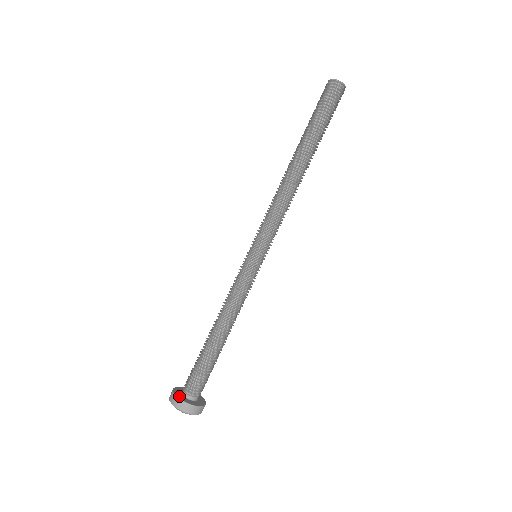
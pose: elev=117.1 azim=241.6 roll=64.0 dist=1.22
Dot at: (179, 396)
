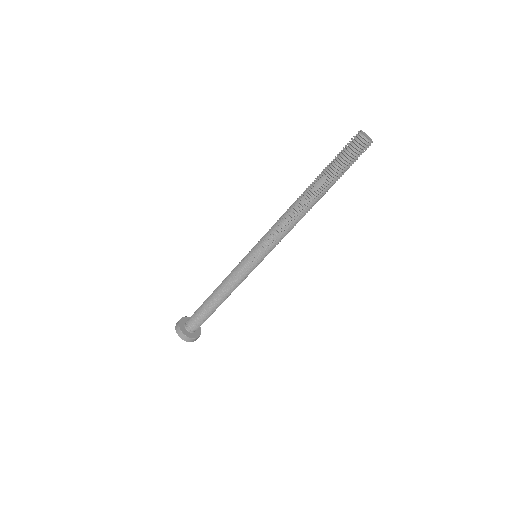
Dot at: (182, 329)
